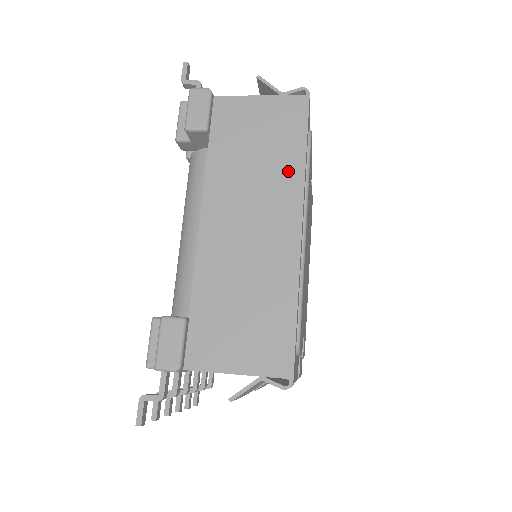
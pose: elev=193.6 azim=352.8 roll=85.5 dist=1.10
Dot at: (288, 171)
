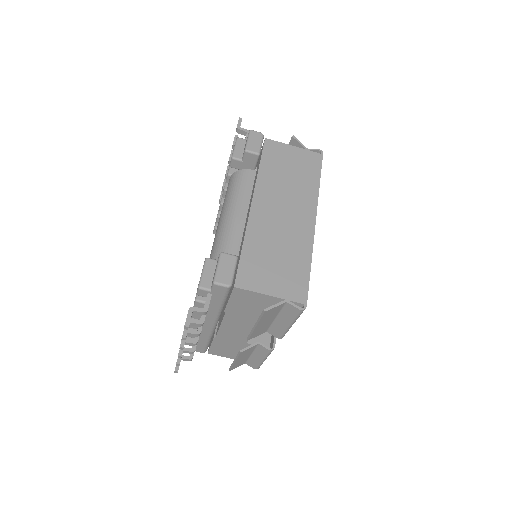
Dot at: (309, 190)
